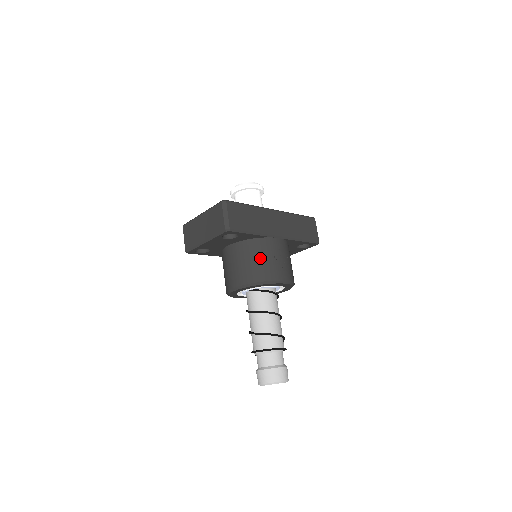
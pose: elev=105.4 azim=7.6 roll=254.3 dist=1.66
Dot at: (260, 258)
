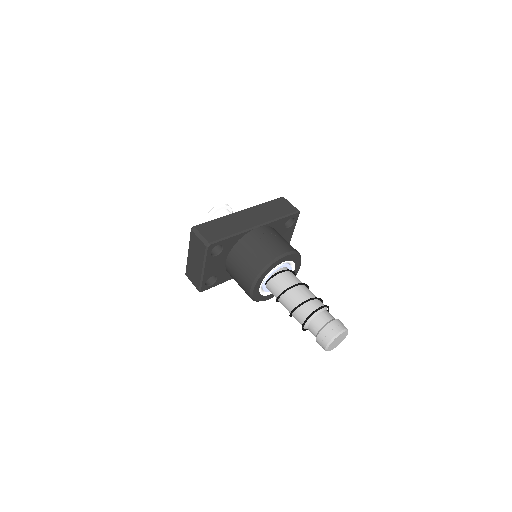
Dot at: (252, 250)
